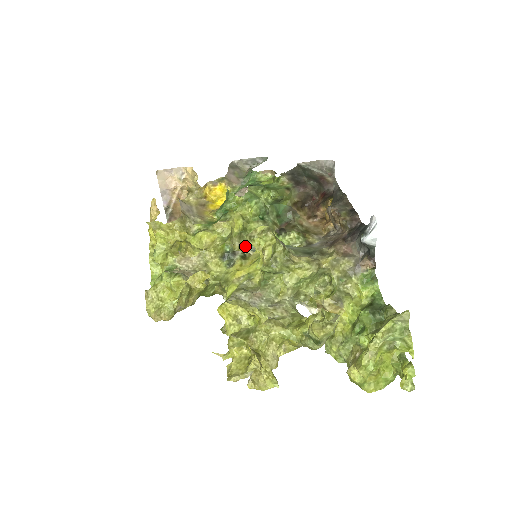
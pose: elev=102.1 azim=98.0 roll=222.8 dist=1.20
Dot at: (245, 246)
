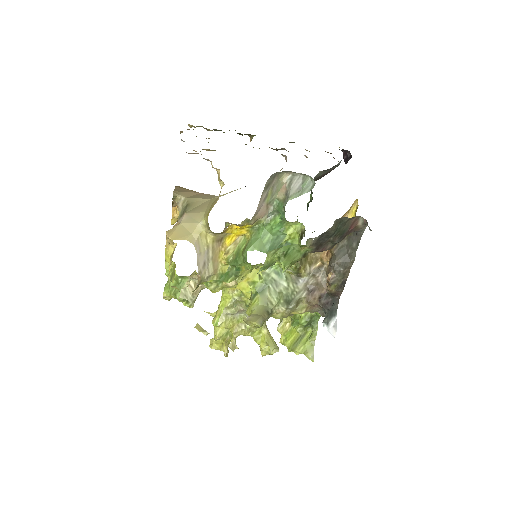
Dot at: occluded
